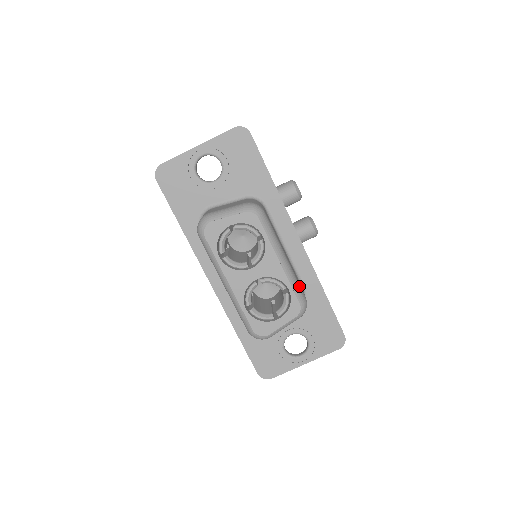
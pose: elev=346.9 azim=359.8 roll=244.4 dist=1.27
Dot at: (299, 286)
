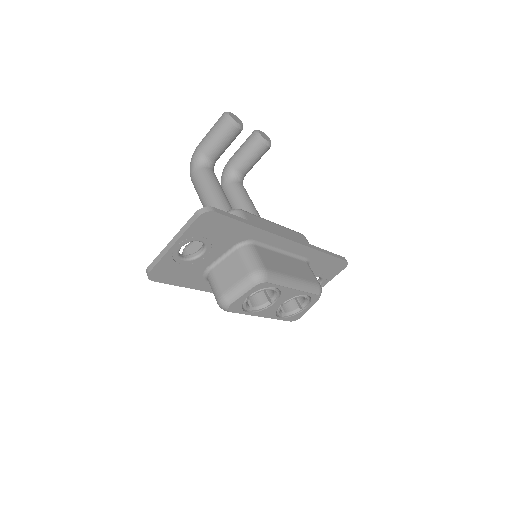
Dot at: (312, 284)
